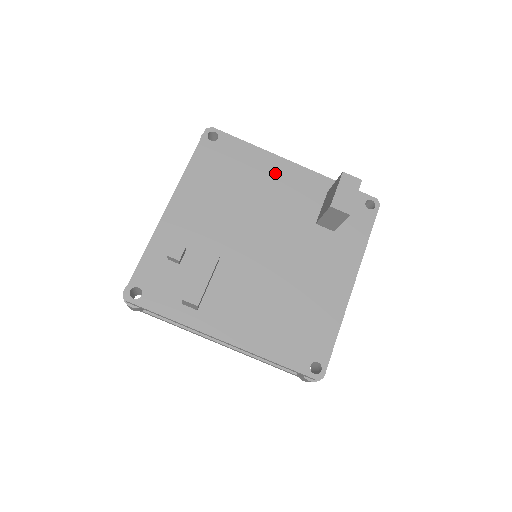
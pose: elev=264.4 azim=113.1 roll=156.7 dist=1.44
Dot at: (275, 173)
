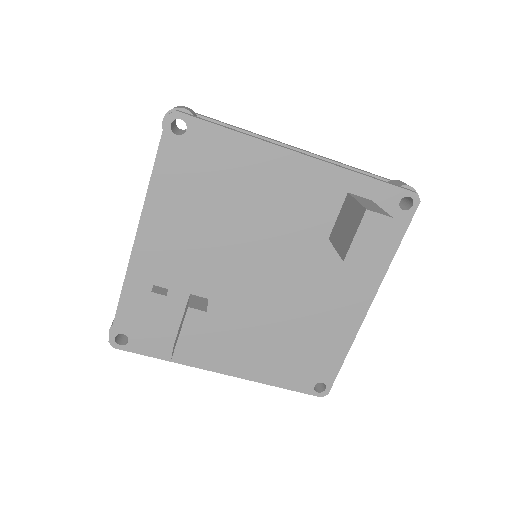
Dot at: (274, 174)
